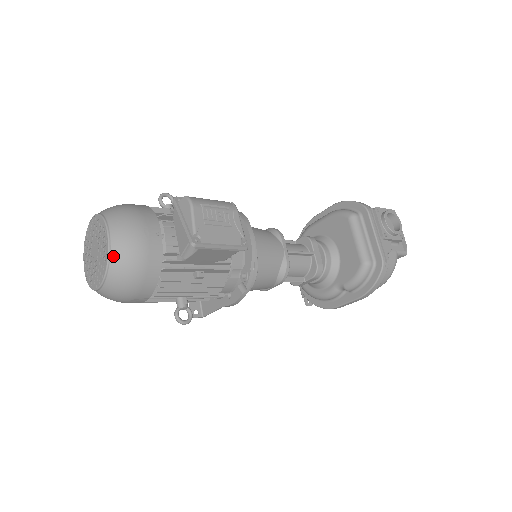
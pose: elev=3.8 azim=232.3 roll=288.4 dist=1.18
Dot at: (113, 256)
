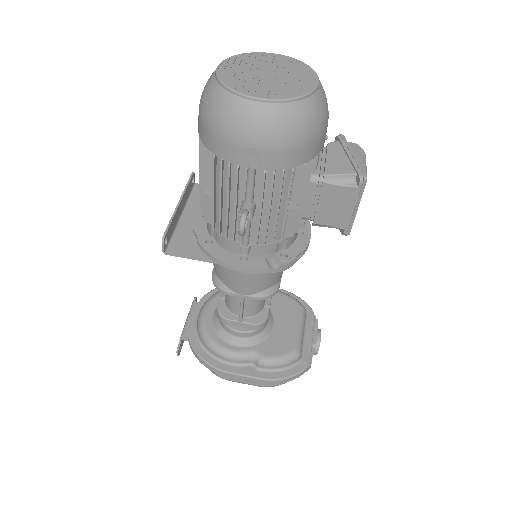
Dot at: (313, 98)
